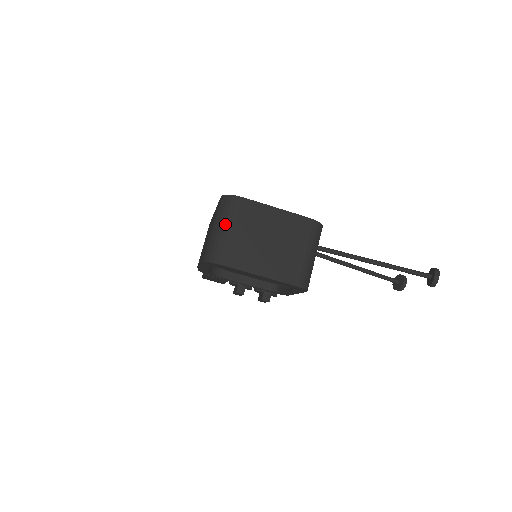
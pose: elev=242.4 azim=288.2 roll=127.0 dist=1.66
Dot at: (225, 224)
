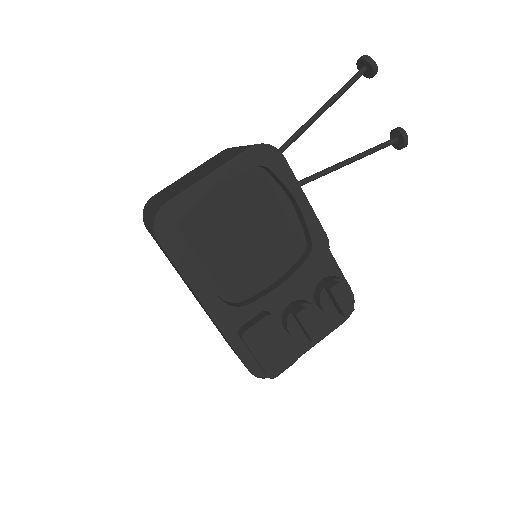
Dot at: (149, 208)
